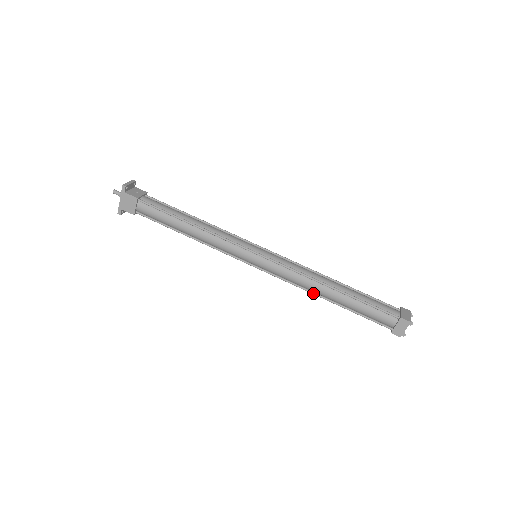
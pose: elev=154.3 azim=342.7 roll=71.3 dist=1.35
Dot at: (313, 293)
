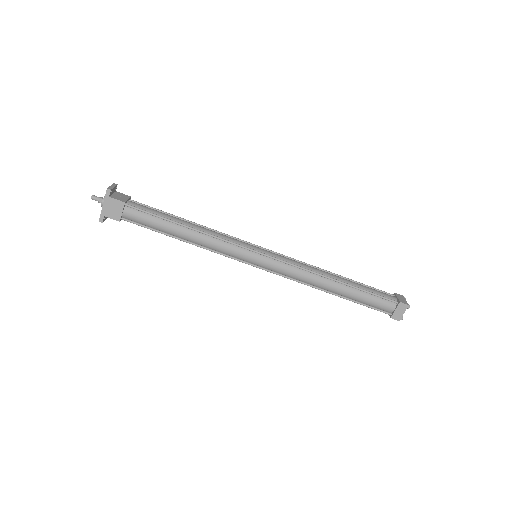
Dot at: (316, 288)
